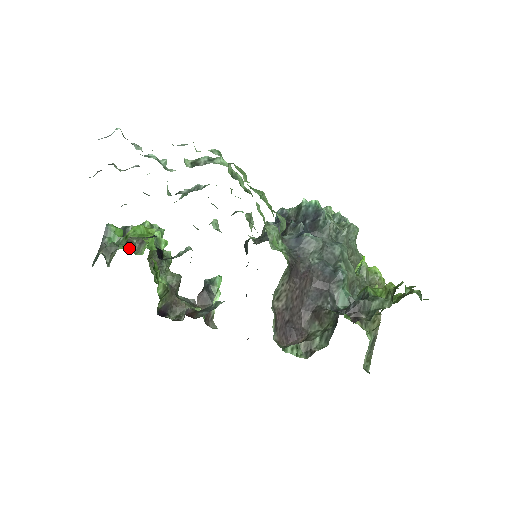
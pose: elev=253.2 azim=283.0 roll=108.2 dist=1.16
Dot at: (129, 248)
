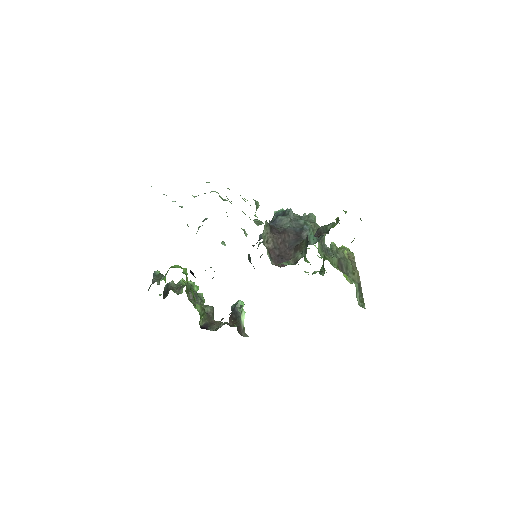
Dot at: occluded
